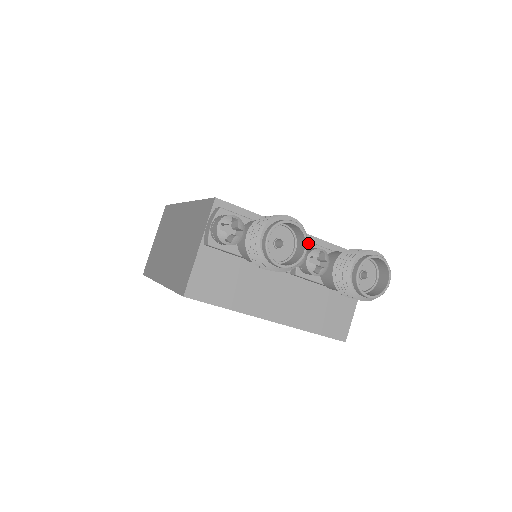
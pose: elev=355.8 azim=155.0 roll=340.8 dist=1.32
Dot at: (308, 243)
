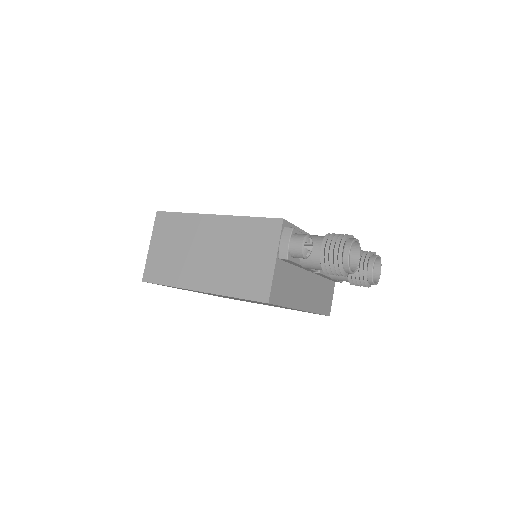
Dot at: occluded
